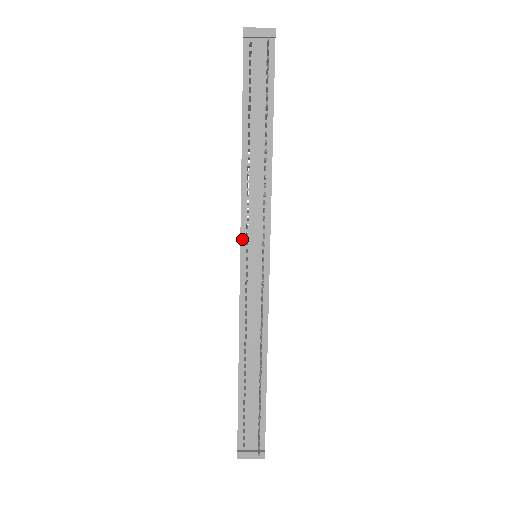
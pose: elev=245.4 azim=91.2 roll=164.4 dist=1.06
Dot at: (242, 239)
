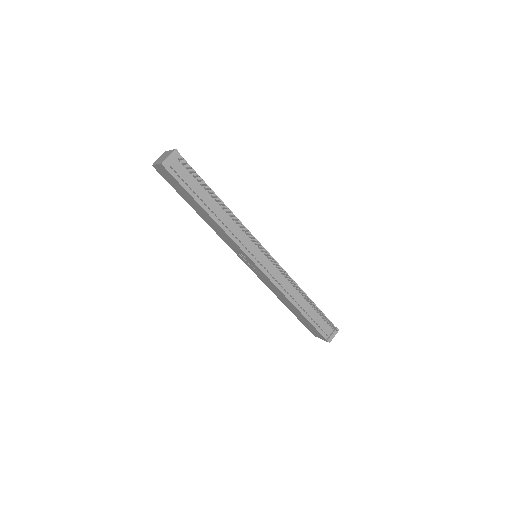
Dot at: (249, 256)
